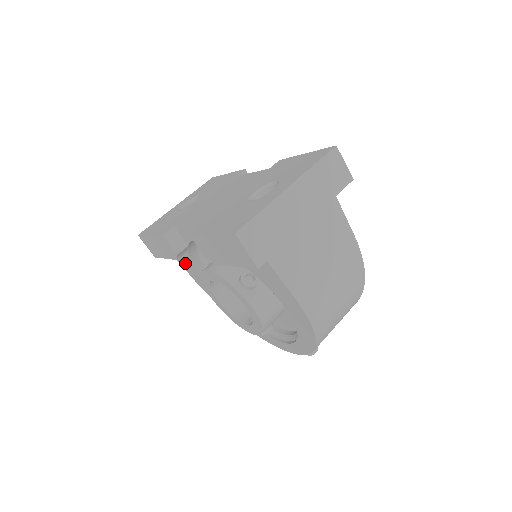
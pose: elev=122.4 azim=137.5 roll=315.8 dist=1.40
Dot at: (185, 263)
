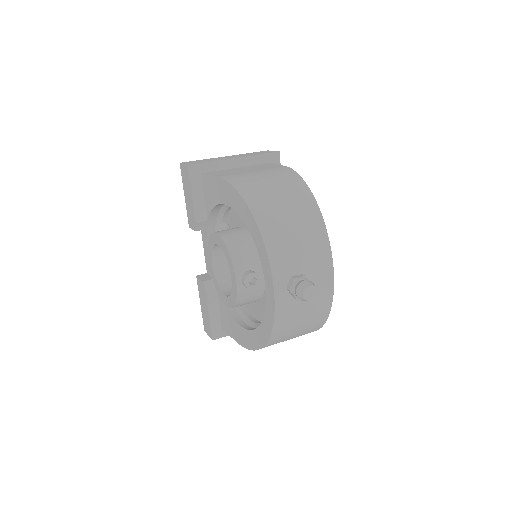
Dot at: (227, 322)
